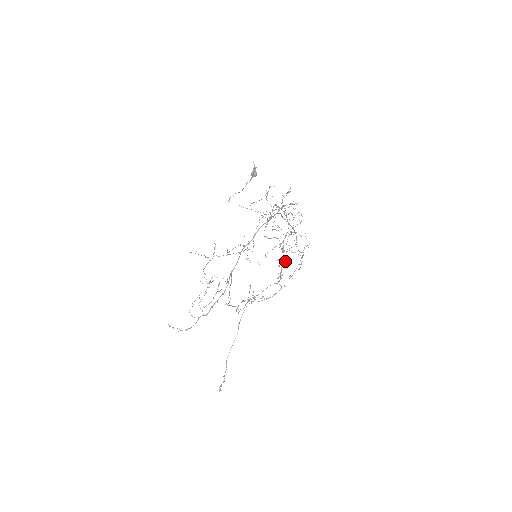
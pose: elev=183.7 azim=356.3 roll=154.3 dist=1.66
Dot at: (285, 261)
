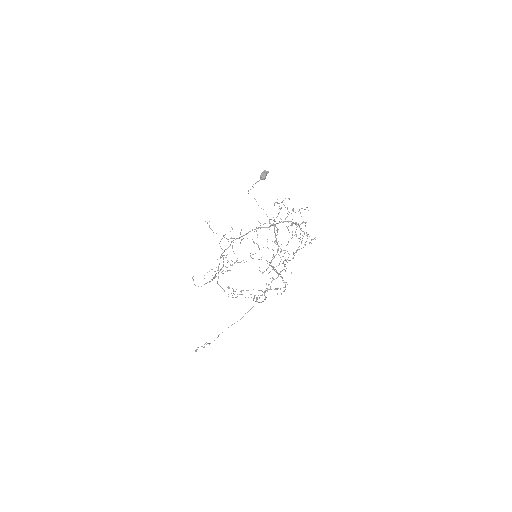
Dot at: (263, 272)
